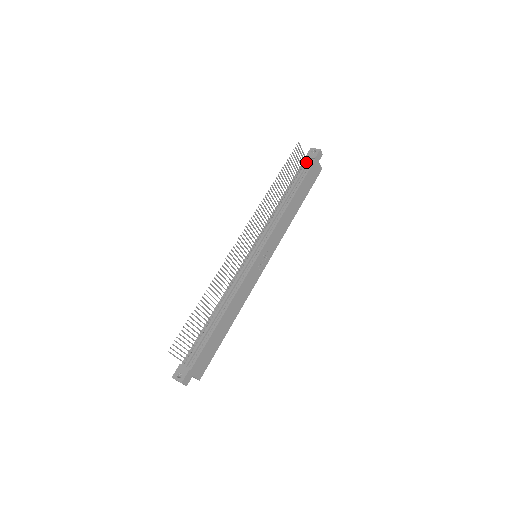
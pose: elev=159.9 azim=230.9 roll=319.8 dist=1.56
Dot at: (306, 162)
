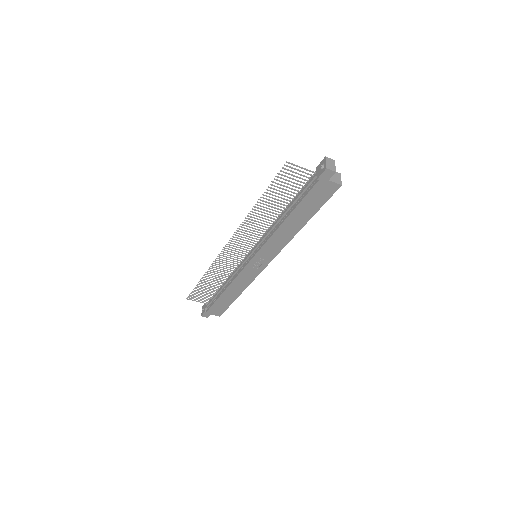
Dot at: (311, 178)
